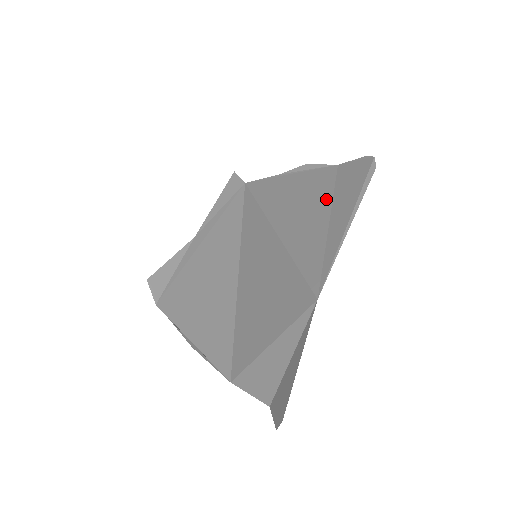
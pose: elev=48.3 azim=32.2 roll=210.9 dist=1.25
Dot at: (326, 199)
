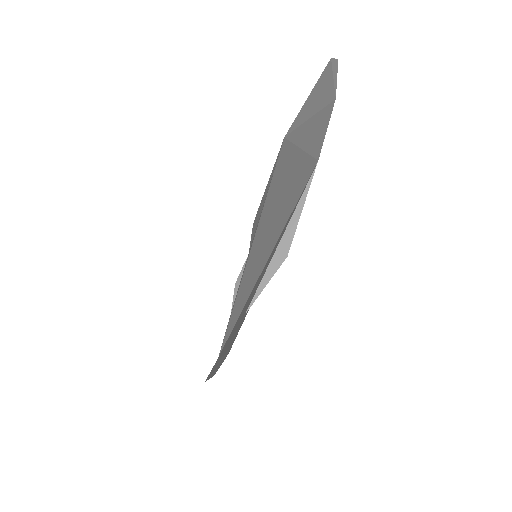
Dot at: occluded
